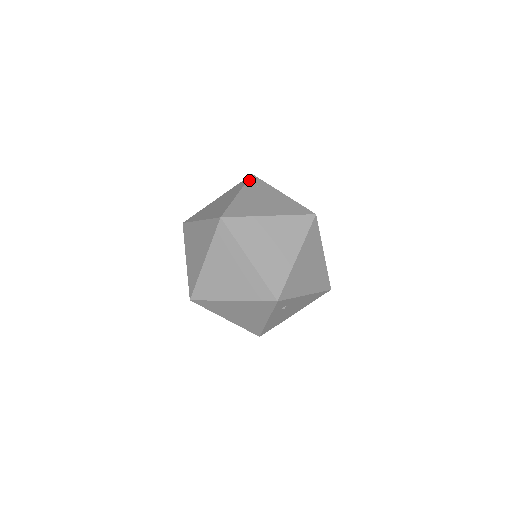
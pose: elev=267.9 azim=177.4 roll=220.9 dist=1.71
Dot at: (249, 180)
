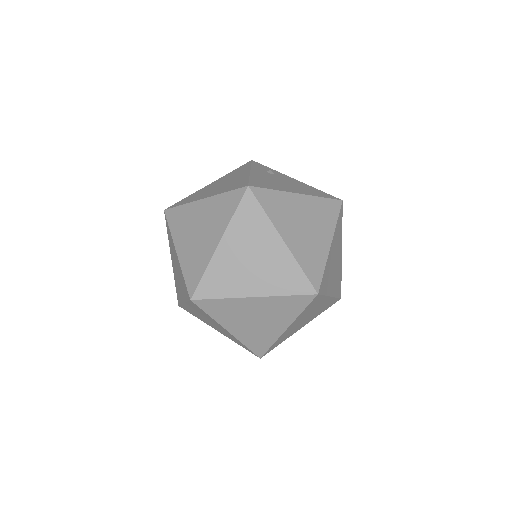
Dot at: (340, 215)
